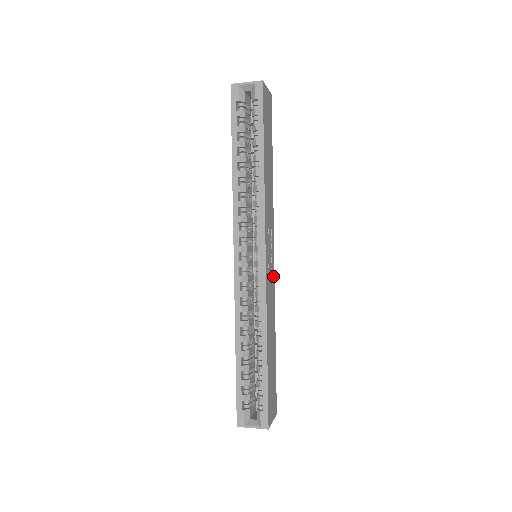
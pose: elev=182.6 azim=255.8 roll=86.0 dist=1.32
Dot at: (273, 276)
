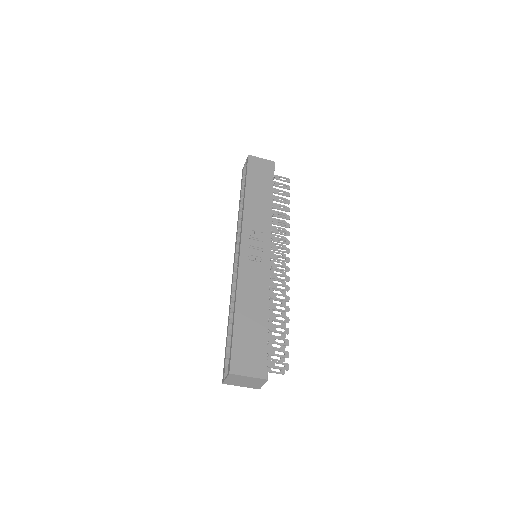
Dot at: (266, 264)
